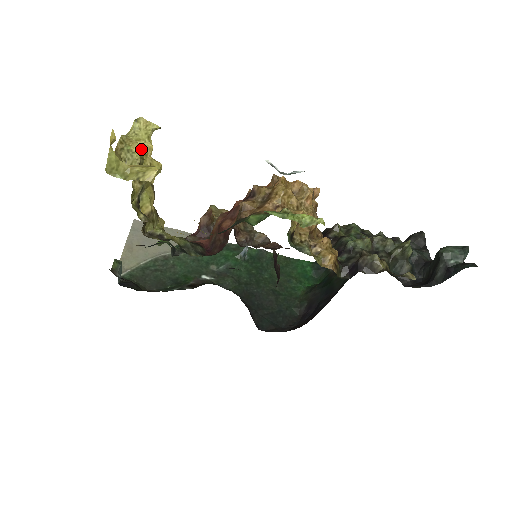
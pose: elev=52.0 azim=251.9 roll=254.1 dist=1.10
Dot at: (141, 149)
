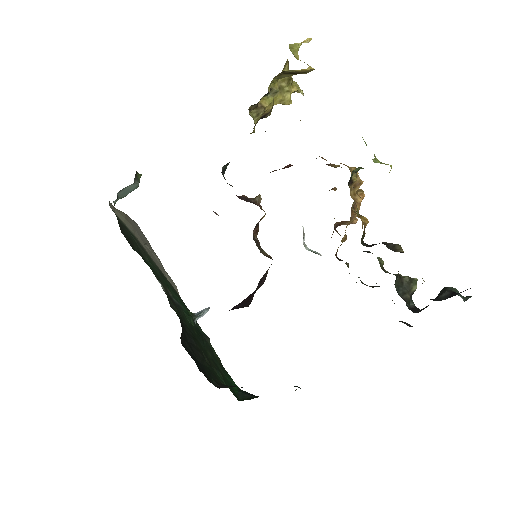
Dot at: (294, 82)
